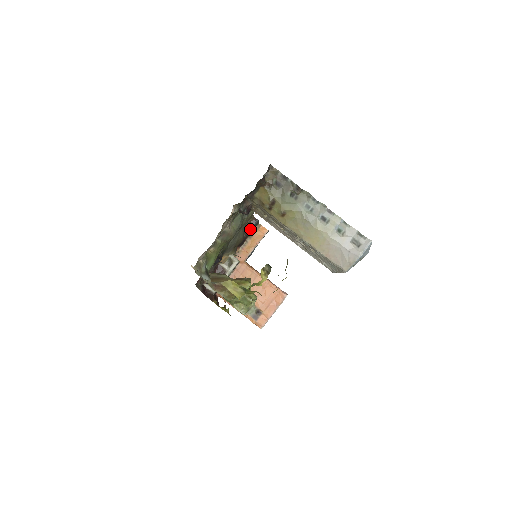
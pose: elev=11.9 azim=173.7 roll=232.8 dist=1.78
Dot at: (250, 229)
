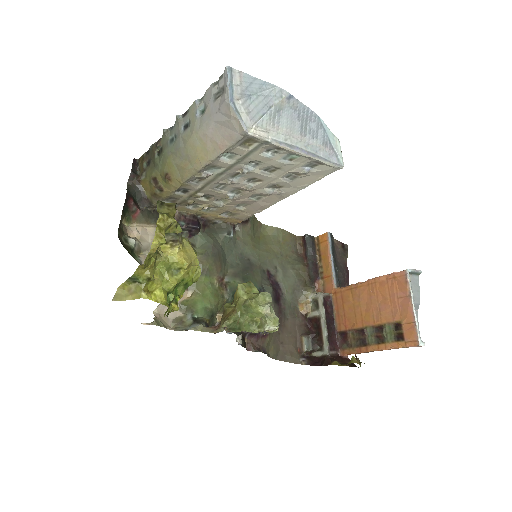
Dot at: (307, 251)
